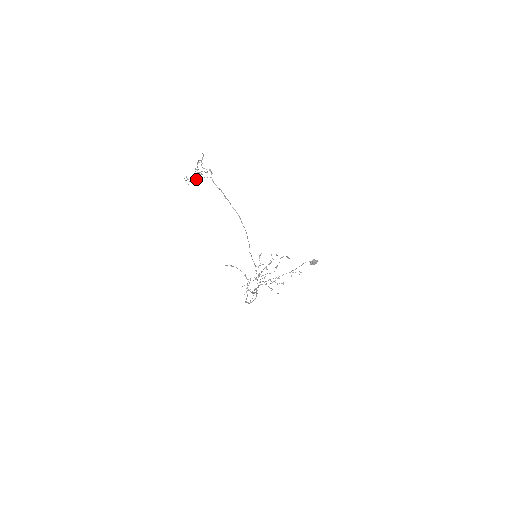
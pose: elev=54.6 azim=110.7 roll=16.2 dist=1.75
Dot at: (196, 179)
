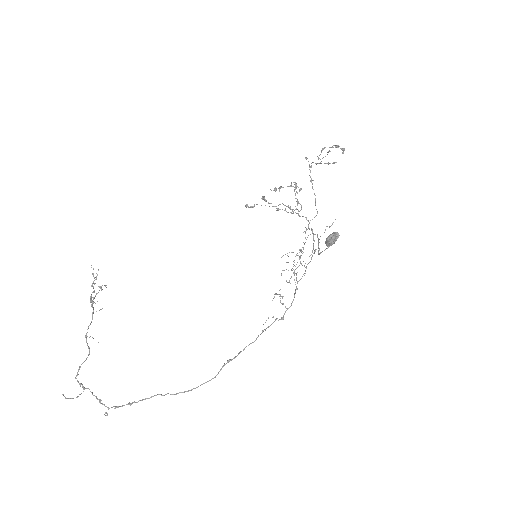
Dot at: occluded
